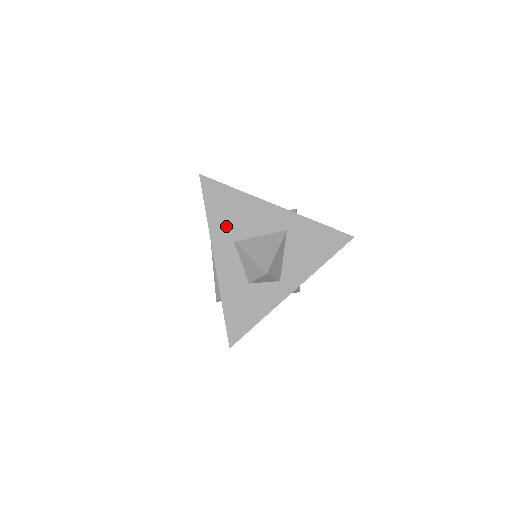
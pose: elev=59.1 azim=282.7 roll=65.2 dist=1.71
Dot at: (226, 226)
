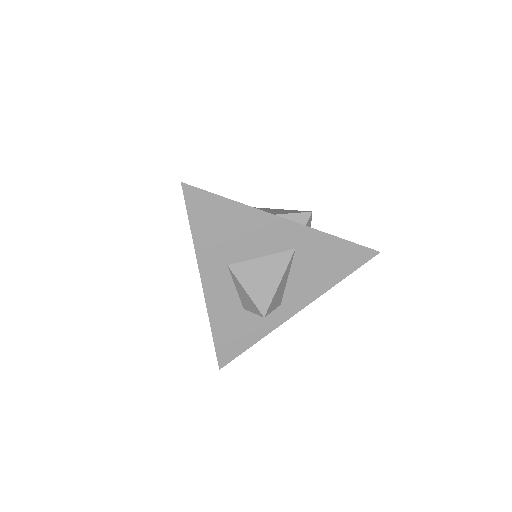
Dot at: (217, 247)
